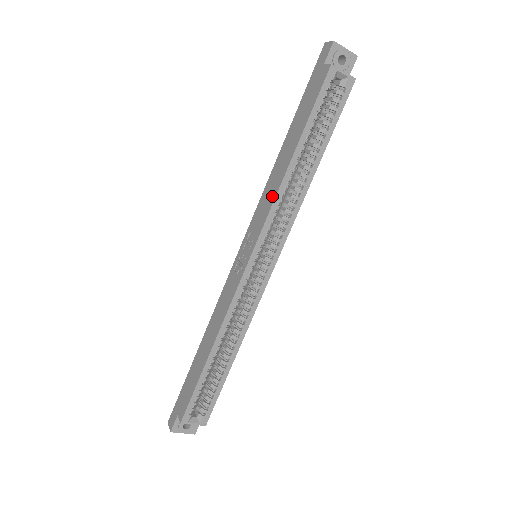
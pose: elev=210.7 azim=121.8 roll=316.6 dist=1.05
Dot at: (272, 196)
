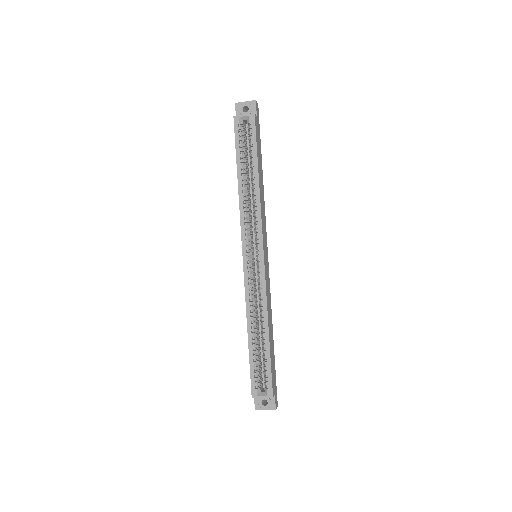
Dot at: (240, 211)
